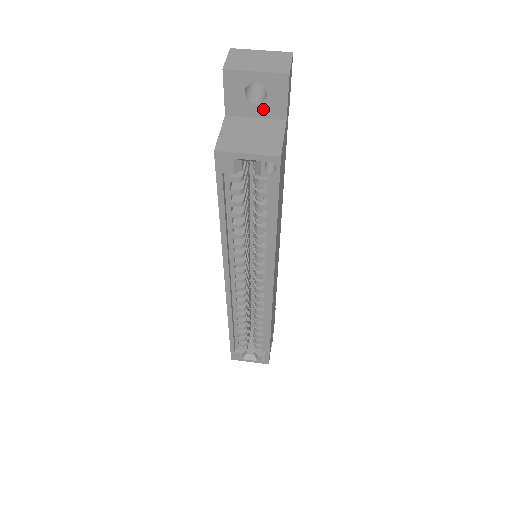
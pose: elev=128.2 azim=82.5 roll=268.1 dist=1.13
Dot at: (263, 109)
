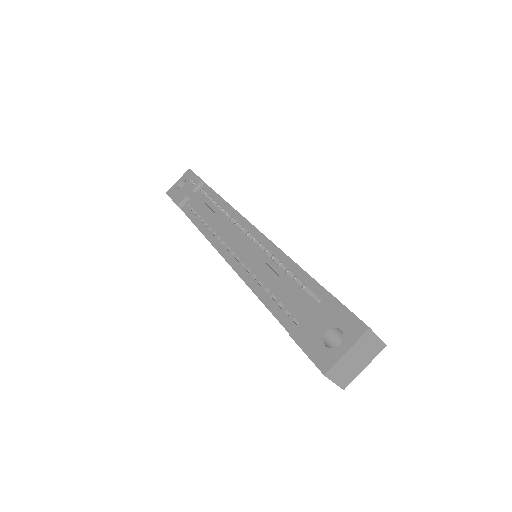
Dot at: occluded
